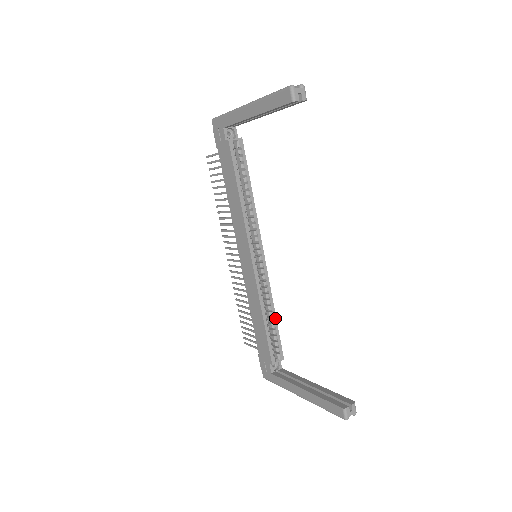
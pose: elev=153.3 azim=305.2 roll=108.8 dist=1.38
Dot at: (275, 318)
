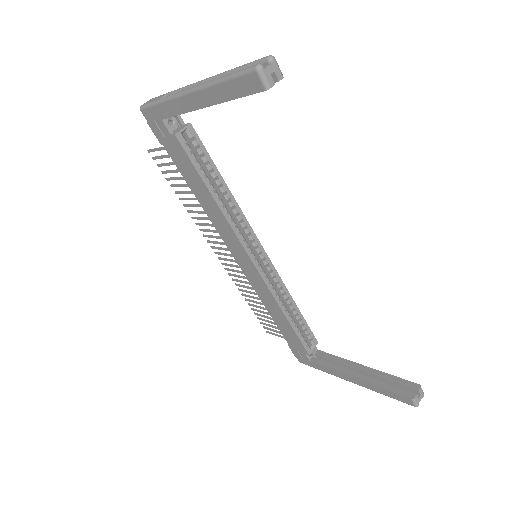
Dot at: (297, 309)
